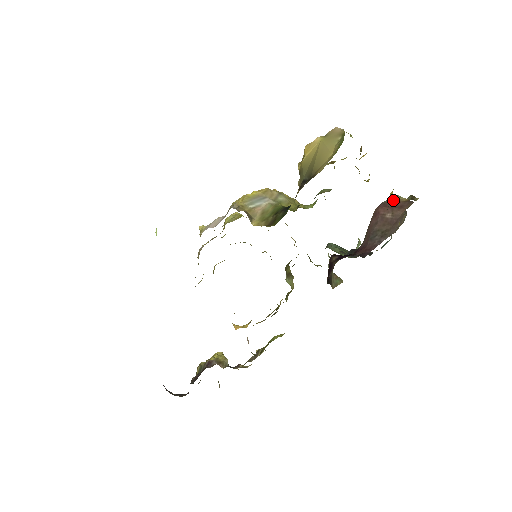
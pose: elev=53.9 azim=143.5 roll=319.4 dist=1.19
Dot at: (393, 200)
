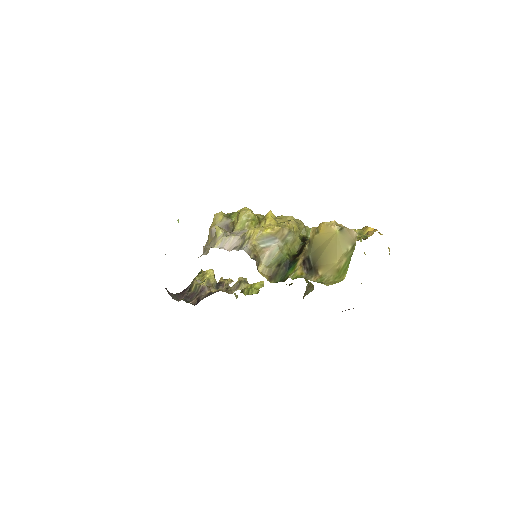
Dot at: occluded
